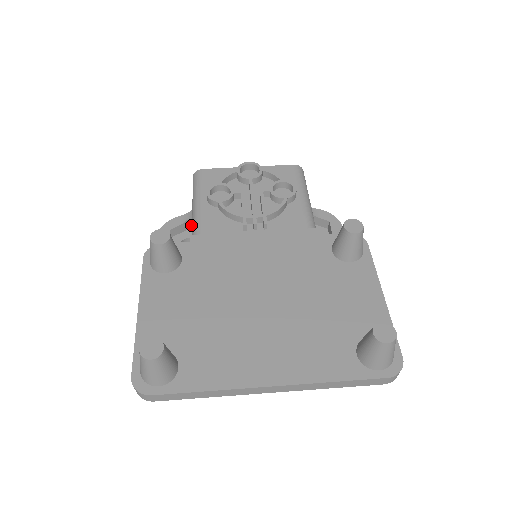
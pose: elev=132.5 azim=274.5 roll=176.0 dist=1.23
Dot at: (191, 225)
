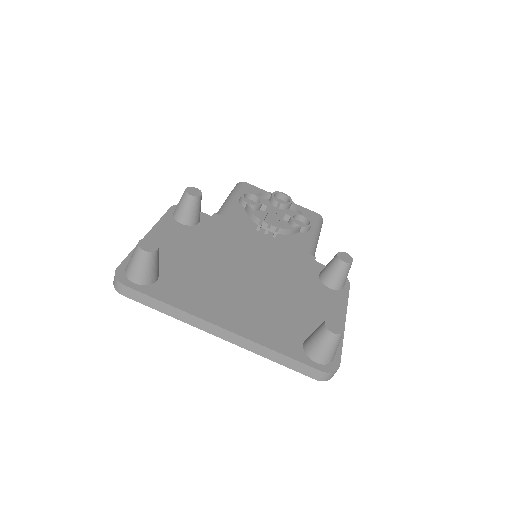
Dot at: occluded
